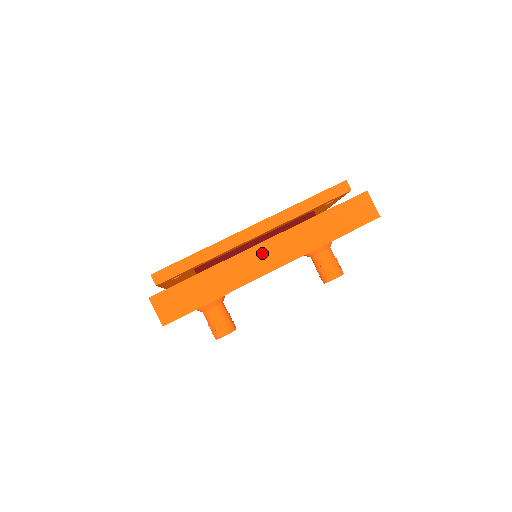
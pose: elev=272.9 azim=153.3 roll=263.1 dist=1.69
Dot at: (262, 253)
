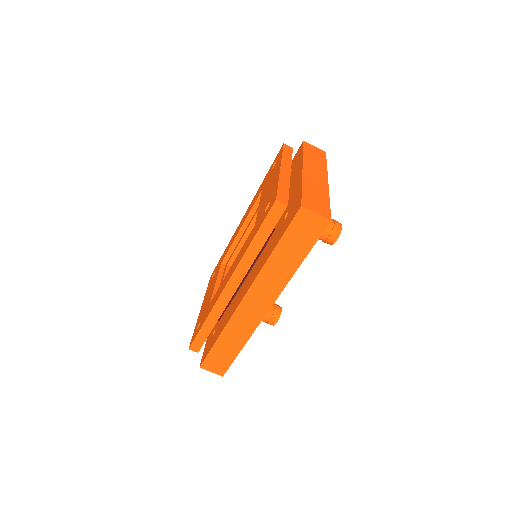
Dot at: (249, 305)
